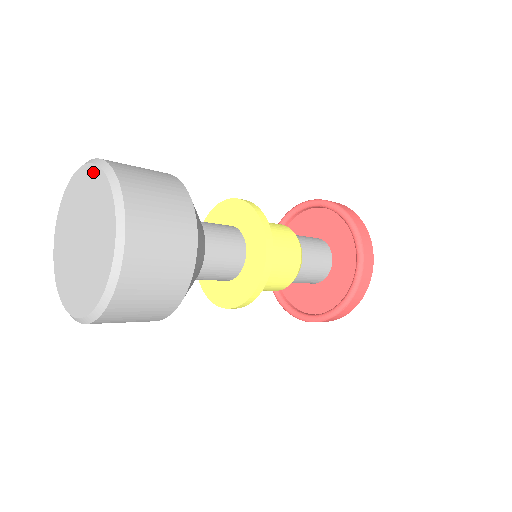
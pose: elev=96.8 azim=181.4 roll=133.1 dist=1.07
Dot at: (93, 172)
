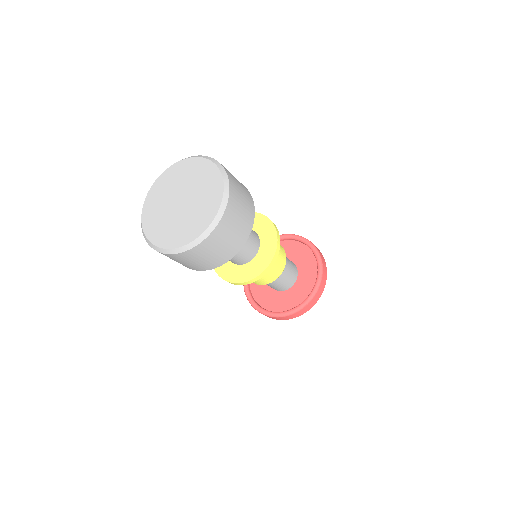
Dot at: (165, 175)
